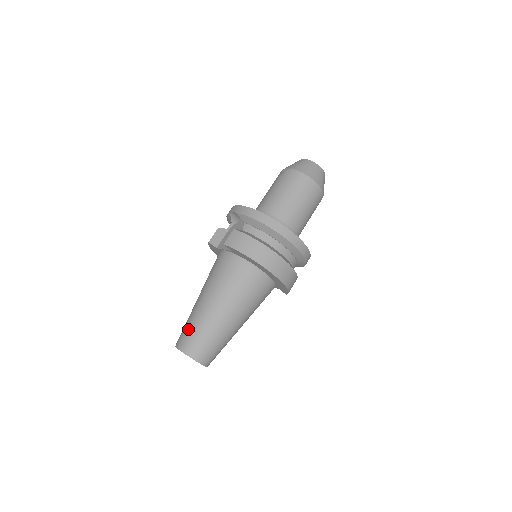
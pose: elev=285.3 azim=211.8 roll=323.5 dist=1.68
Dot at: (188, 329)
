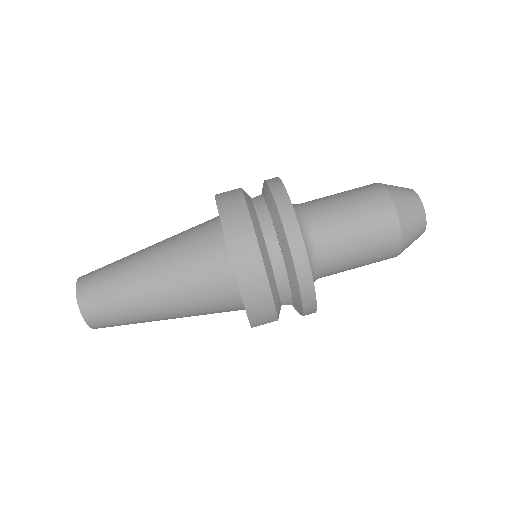
Dot at: (108, 264)
